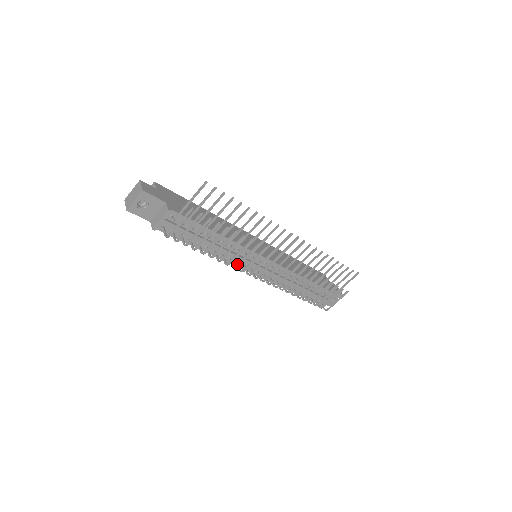
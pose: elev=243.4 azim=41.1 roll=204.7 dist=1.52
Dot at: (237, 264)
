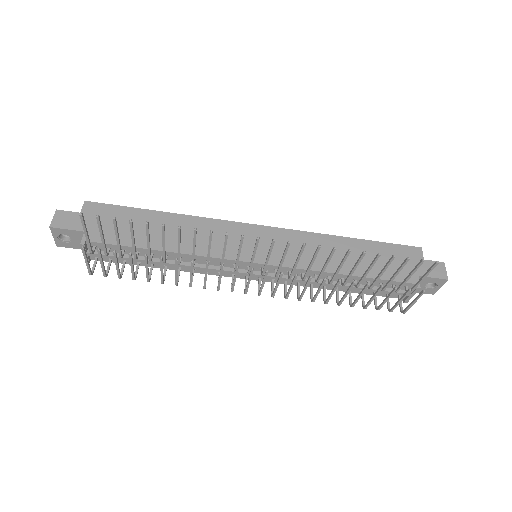
Dot at: (218, 277)
